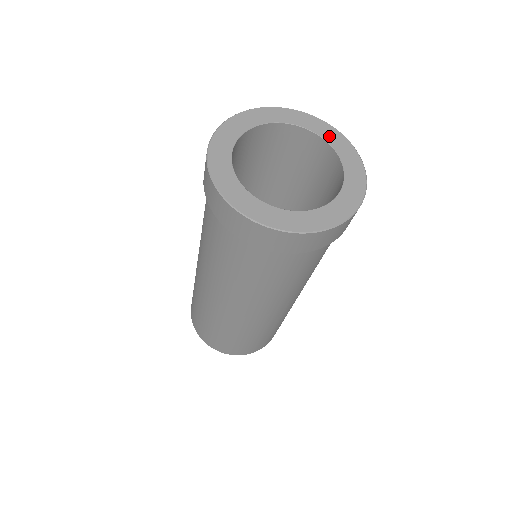
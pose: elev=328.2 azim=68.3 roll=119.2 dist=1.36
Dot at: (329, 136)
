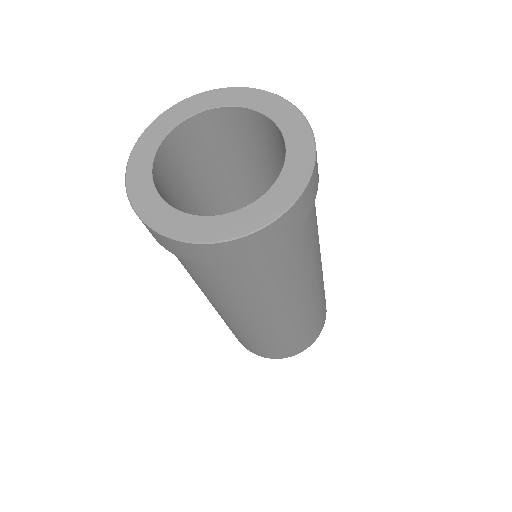
Dot at: (202, 105)
